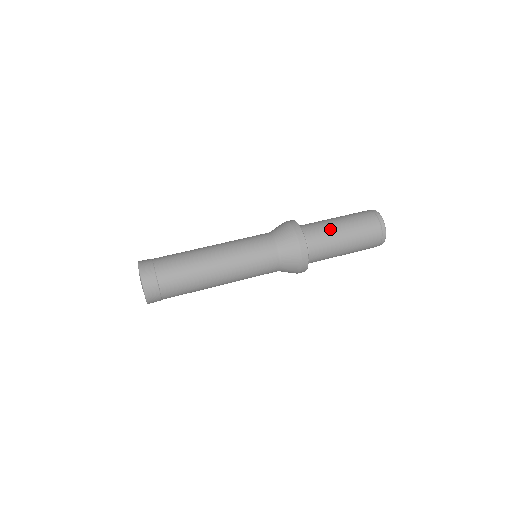
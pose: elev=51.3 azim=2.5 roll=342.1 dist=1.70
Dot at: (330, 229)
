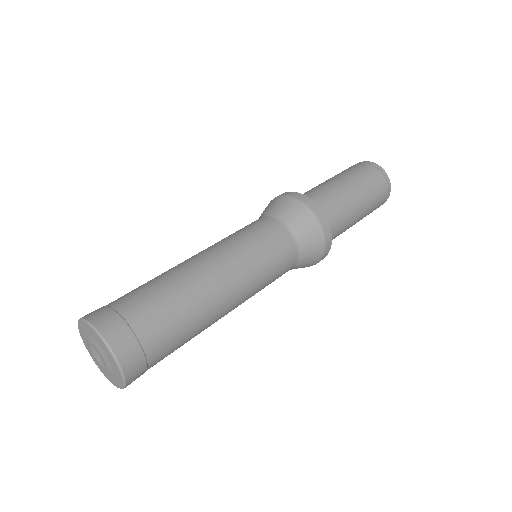
Dot at: (325, 186)
